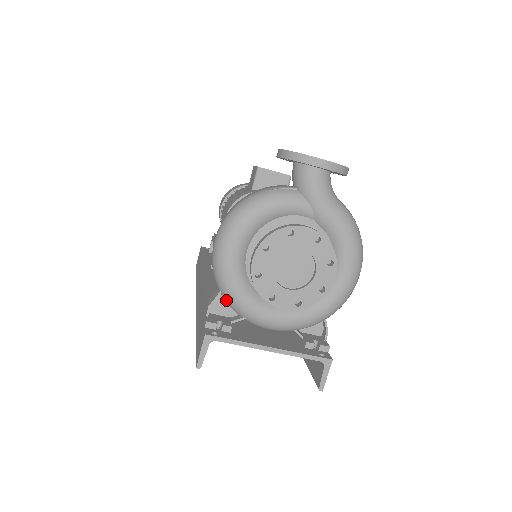
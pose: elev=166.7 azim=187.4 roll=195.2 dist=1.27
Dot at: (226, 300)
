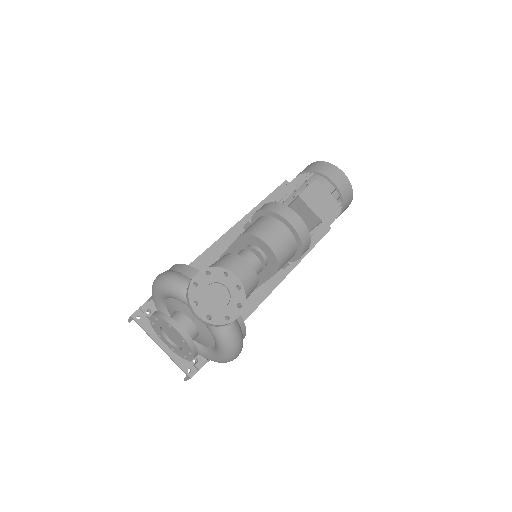
Dot at: occluded
